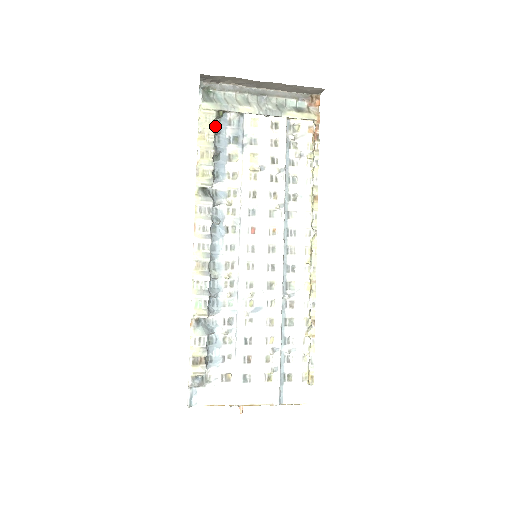
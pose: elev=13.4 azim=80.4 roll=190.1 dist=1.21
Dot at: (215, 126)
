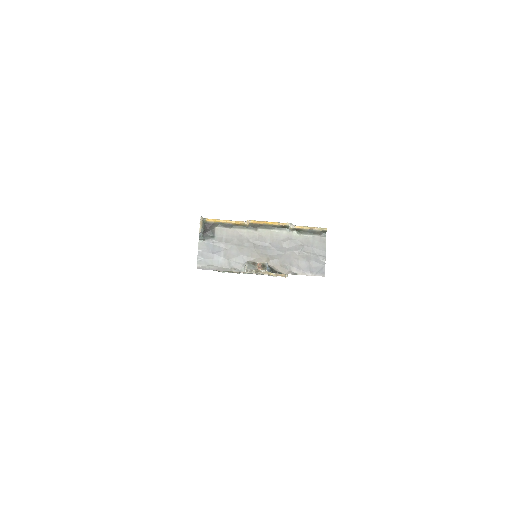
Dot at: occluded
